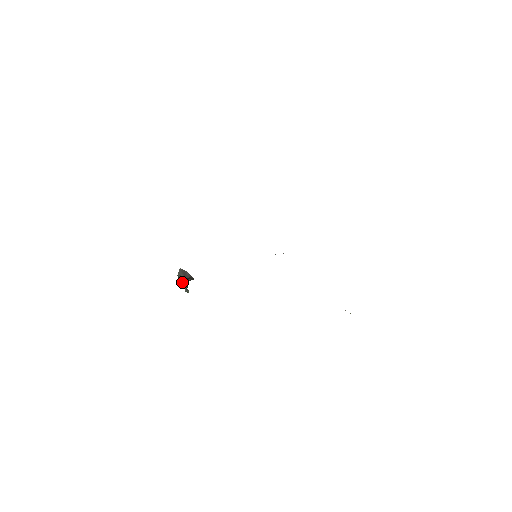
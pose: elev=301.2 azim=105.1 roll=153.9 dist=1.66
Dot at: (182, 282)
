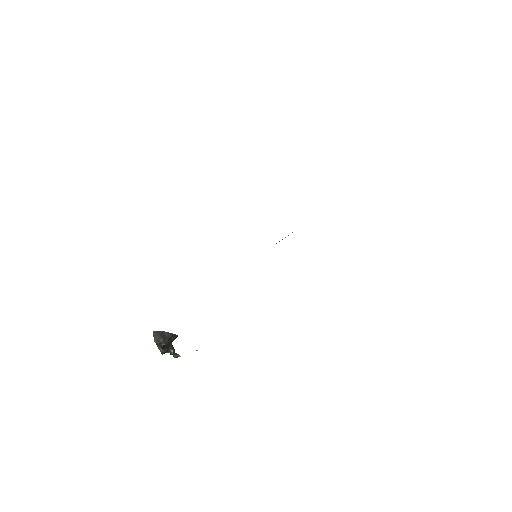
Dot at: (164, 348)
